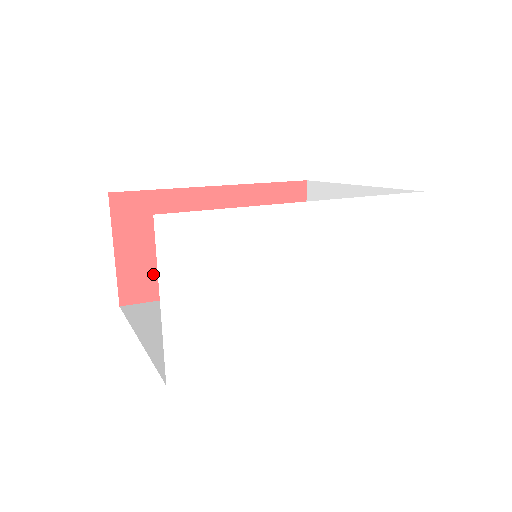
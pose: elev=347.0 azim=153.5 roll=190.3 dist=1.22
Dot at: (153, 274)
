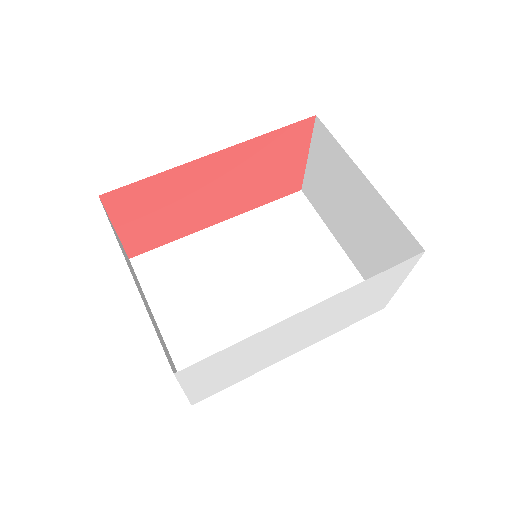
Dot at: (155, 232)
